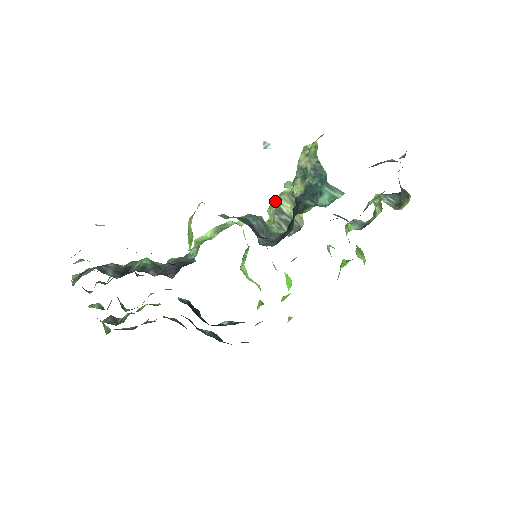
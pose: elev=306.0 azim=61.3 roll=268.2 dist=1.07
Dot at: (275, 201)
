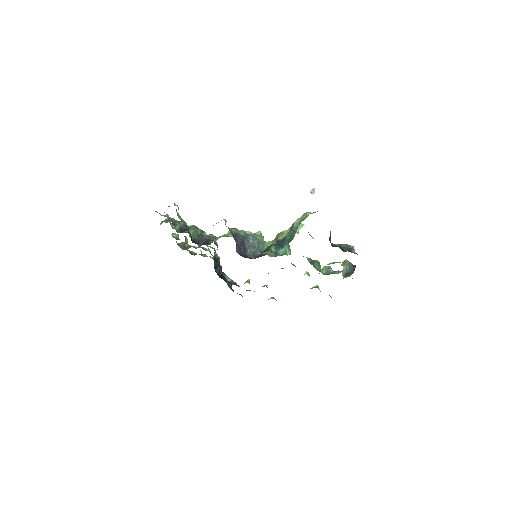
Dot at: (281, 232)
